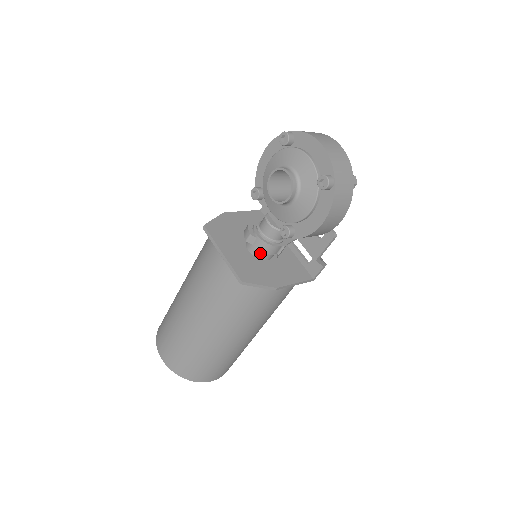
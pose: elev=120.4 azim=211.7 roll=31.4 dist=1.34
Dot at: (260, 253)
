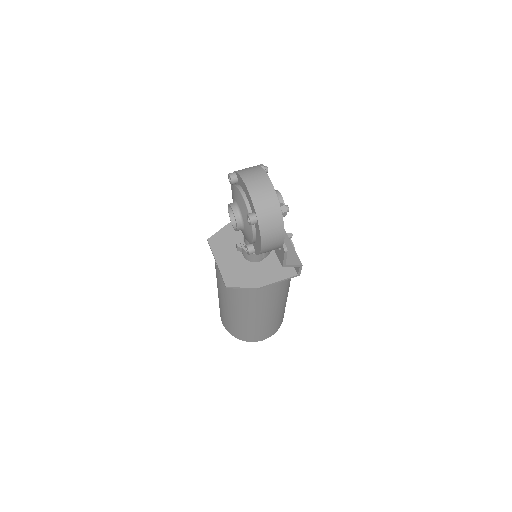
Dot at: (249, 258)
